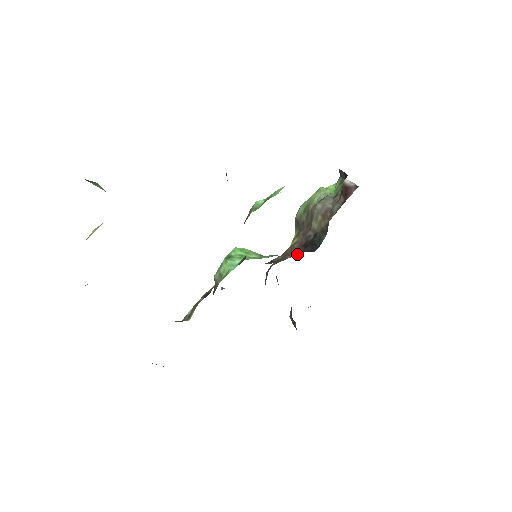
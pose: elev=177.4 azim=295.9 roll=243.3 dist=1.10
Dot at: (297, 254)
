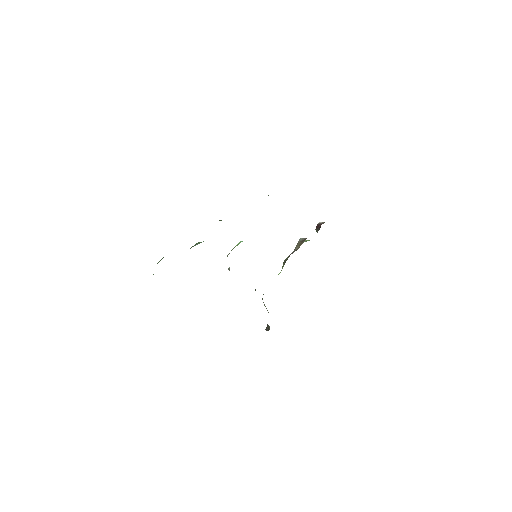
Dot at: occluded
